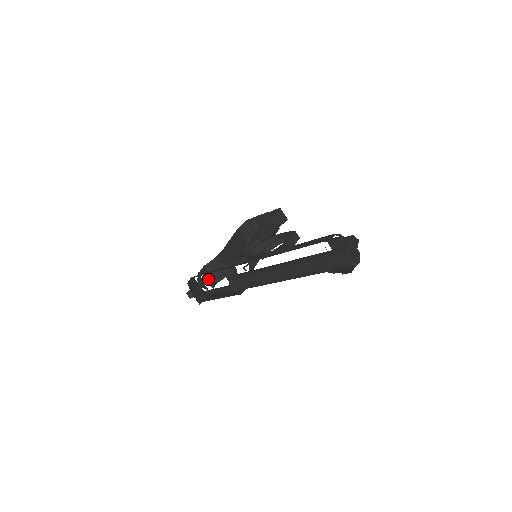
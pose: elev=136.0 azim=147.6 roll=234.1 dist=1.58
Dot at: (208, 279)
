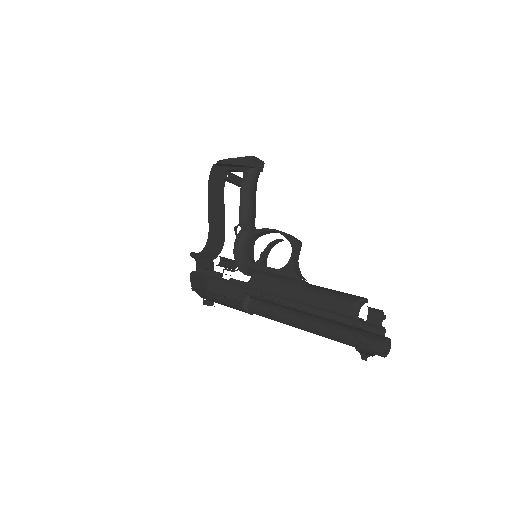
Dot at: (206, 265)
